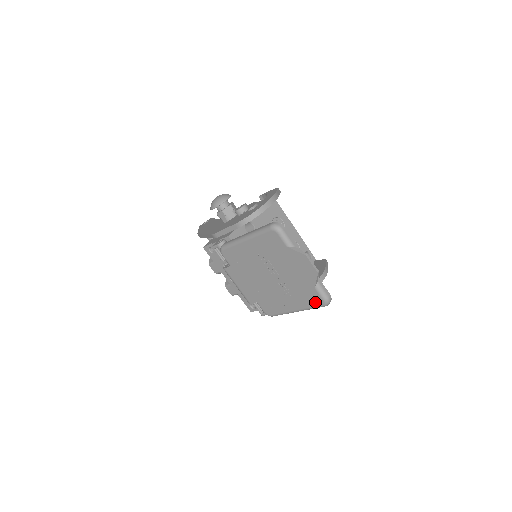
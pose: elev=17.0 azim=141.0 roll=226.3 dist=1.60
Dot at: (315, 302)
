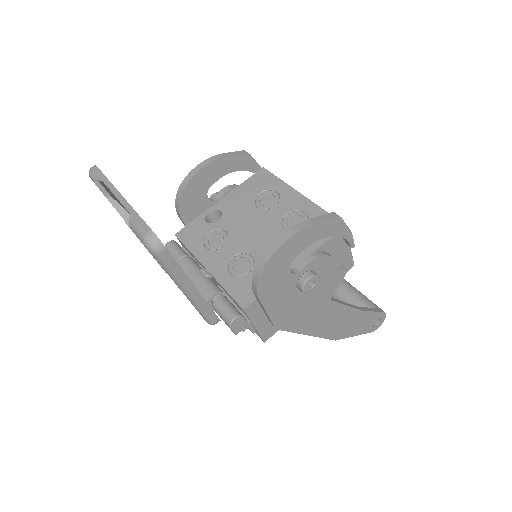
Dot at: occluded
